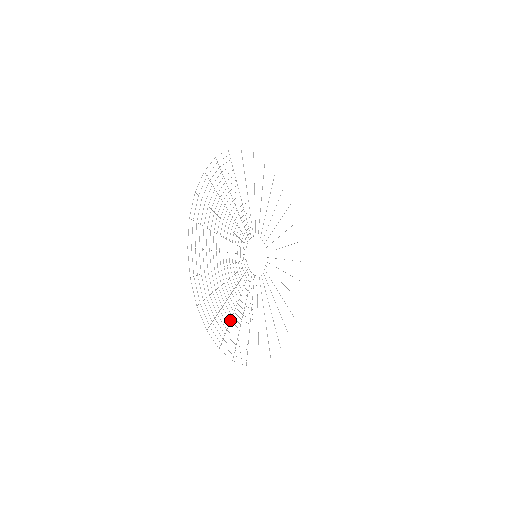
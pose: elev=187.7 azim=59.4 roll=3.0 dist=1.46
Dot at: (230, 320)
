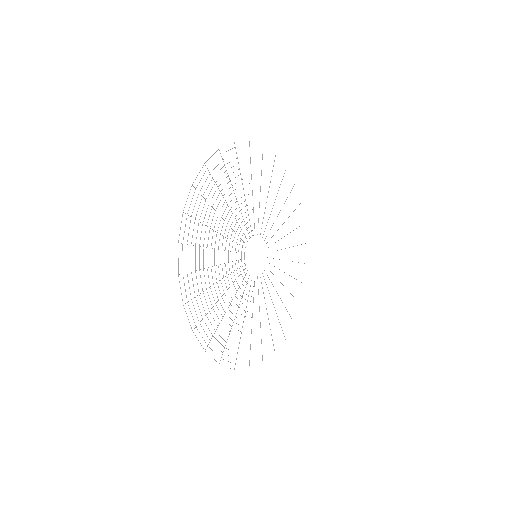
Dot at: occluded
